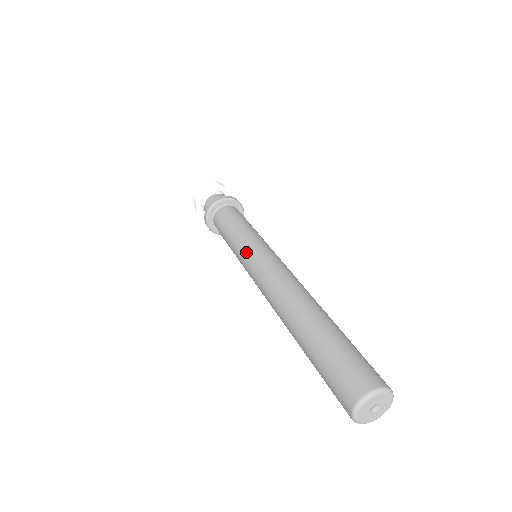
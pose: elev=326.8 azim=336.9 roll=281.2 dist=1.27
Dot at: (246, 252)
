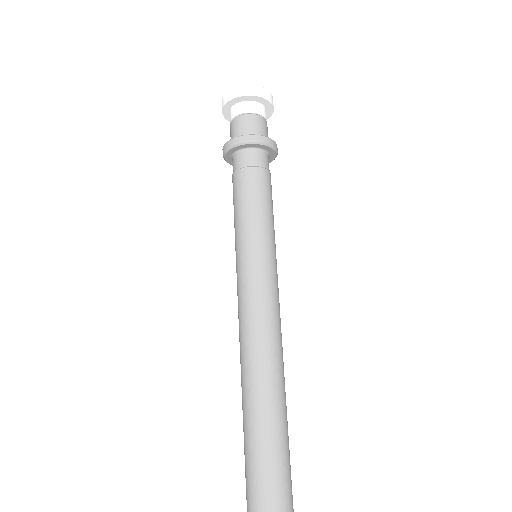
Dot at: (236, 262)
